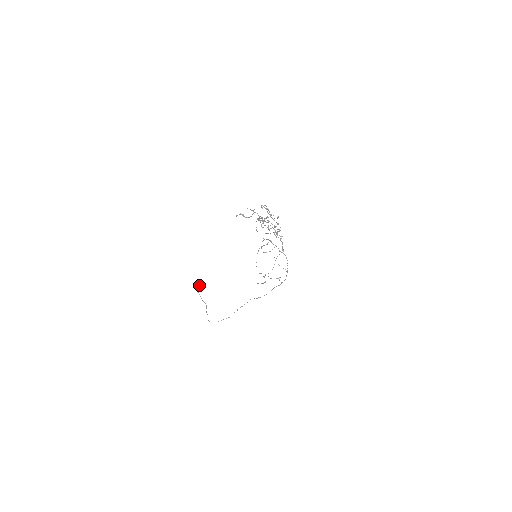
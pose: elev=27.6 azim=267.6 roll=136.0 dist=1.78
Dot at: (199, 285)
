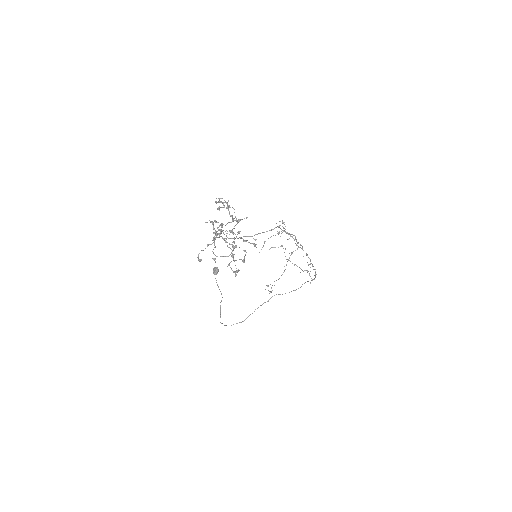
Dot at: (216, 268)
